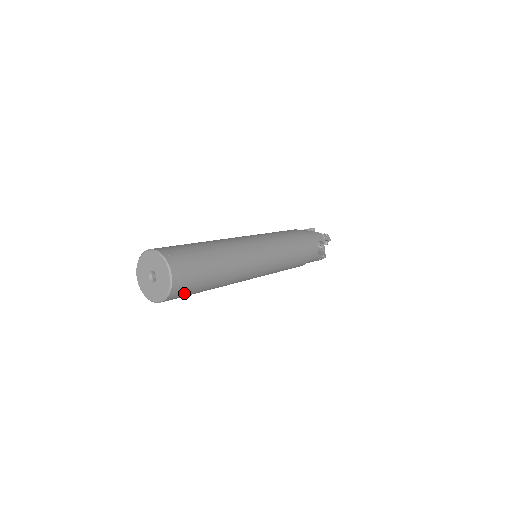
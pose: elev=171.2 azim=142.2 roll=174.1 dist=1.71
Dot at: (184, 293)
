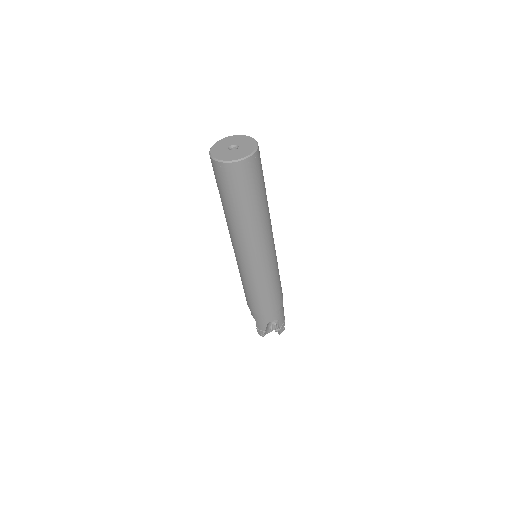
Dot at: (259, 168)
